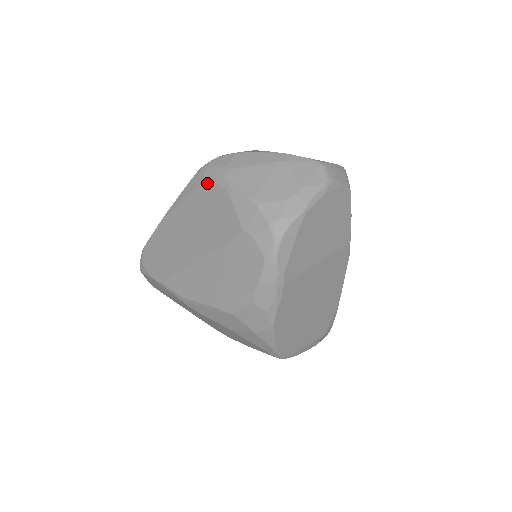
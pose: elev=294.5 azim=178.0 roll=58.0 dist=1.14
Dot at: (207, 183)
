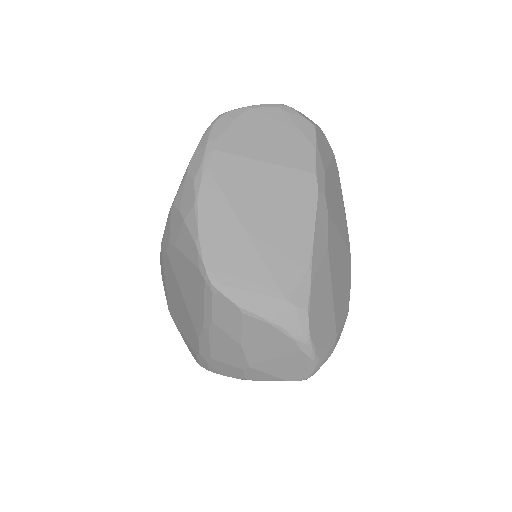
Dot at: occluded
